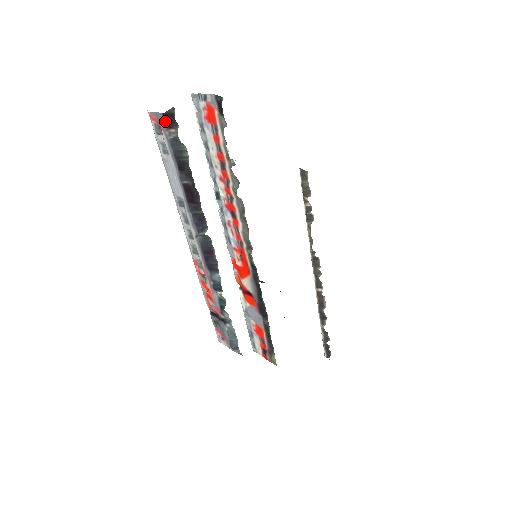
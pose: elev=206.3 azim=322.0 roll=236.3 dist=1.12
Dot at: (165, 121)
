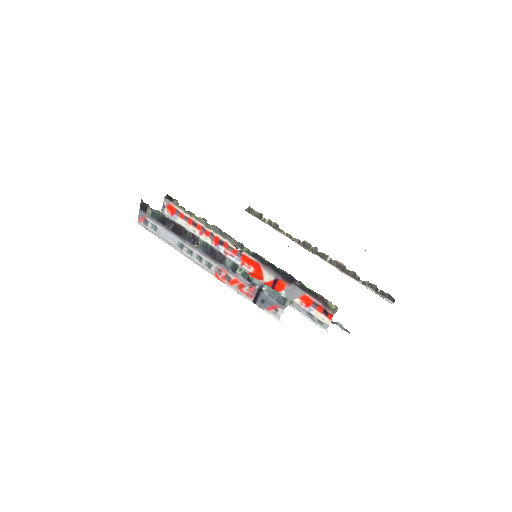
Dot at: (143, 210)
